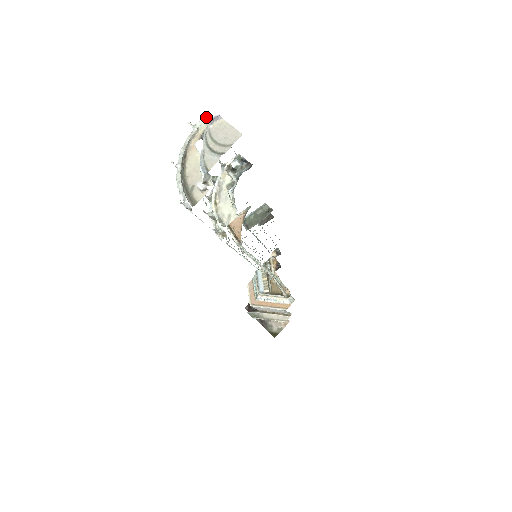
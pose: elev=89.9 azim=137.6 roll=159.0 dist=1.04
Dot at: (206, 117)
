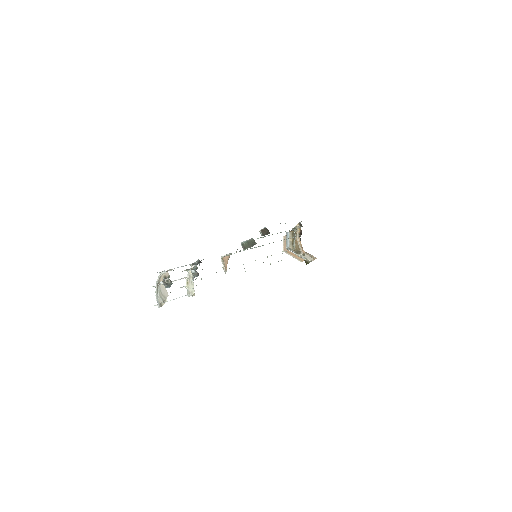
Dot at: (164, 271)
